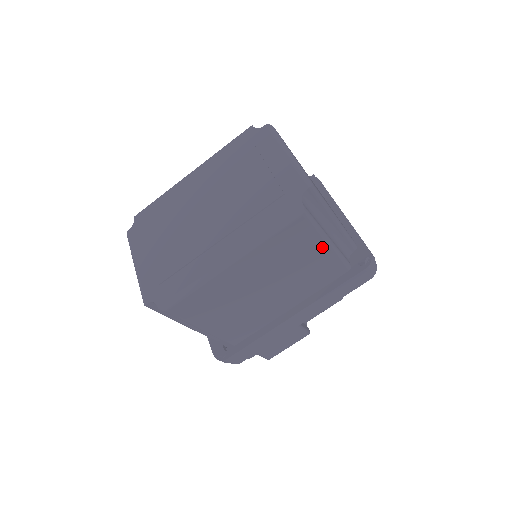
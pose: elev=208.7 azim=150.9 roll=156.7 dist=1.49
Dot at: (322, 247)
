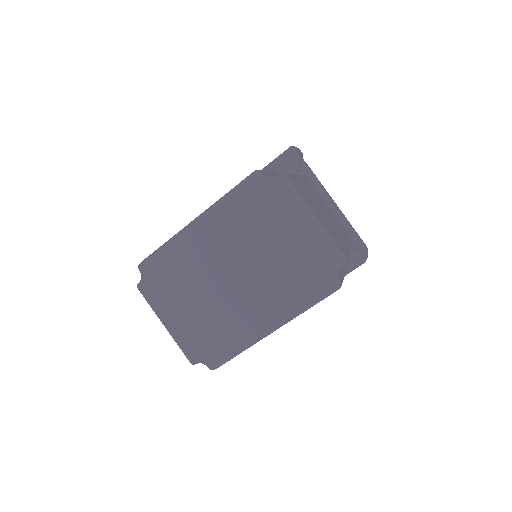
Dot at: occluded
